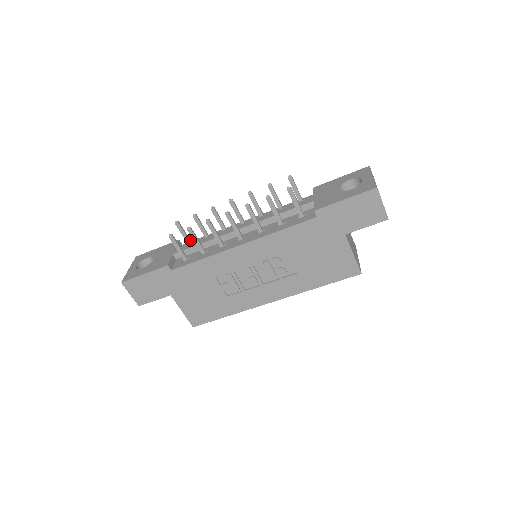
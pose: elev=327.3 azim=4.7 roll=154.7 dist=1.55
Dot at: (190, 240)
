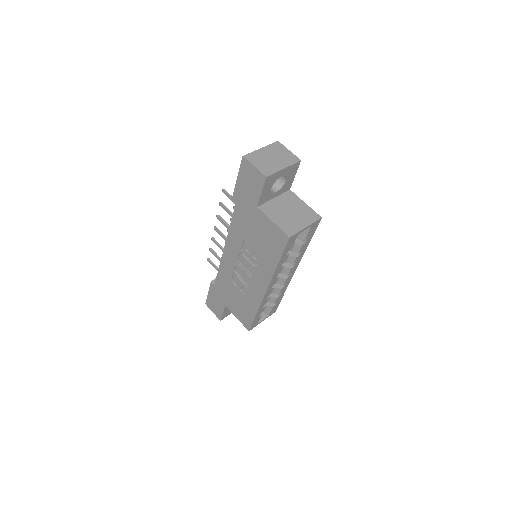
Dot at: occluded
